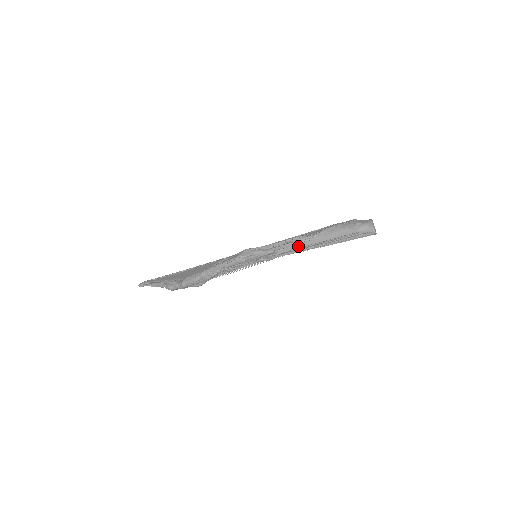
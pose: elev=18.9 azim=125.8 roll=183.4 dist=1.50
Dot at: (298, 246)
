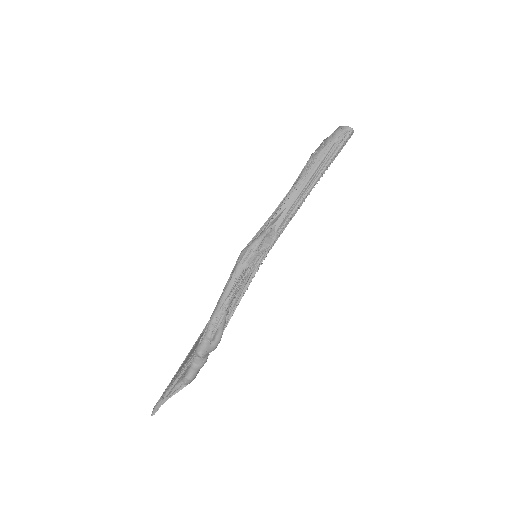
Dot at: (290, 205)
